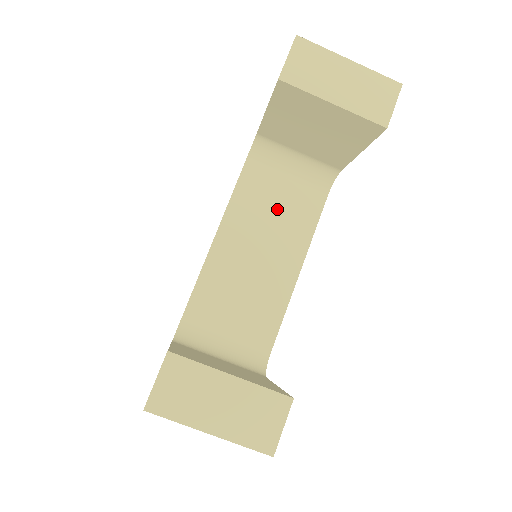
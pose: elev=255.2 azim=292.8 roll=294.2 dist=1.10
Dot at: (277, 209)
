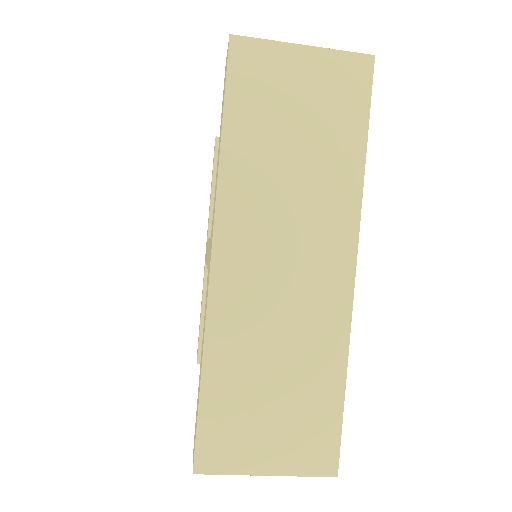
Dot at: occluded
